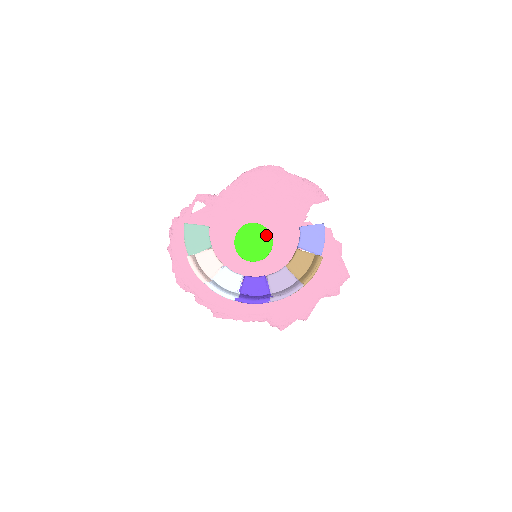
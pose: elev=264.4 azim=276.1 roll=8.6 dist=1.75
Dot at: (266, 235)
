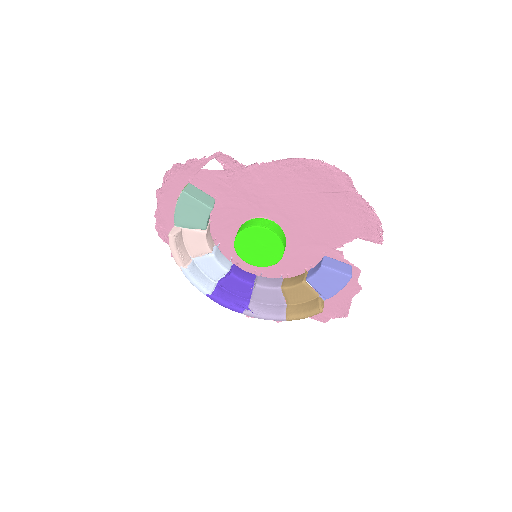
Dot at: (278, 249)
